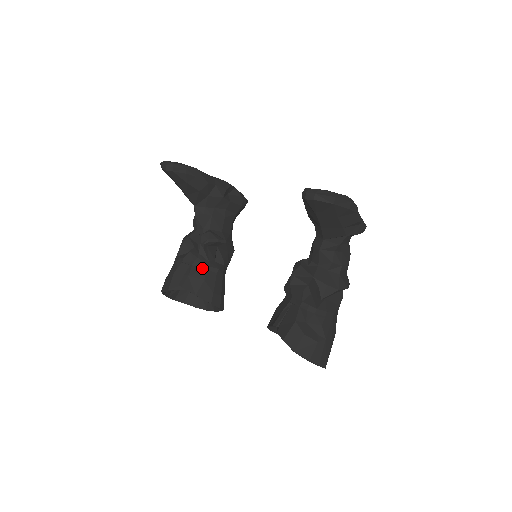
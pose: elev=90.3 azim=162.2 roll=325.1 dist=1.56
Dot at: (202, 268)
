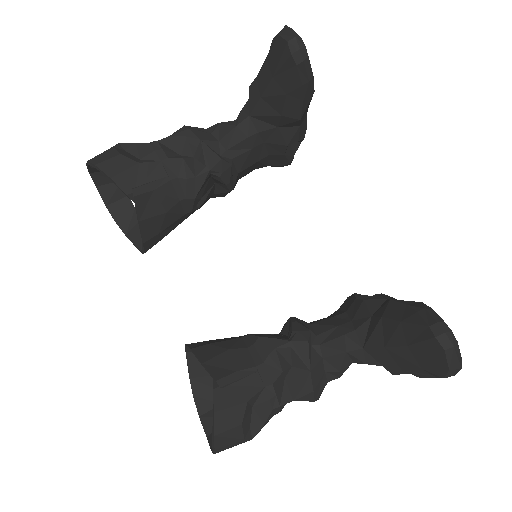
Dot at: (178, 195)
